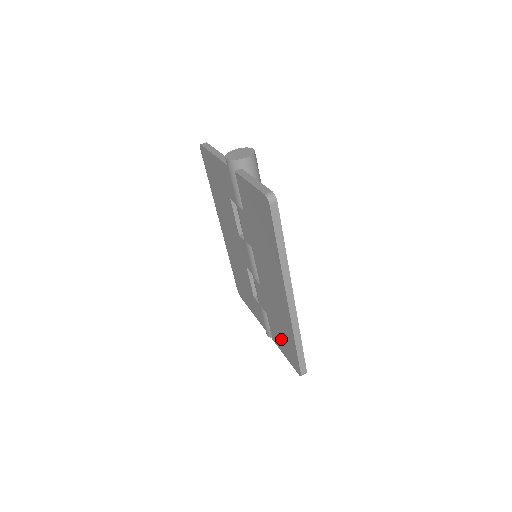
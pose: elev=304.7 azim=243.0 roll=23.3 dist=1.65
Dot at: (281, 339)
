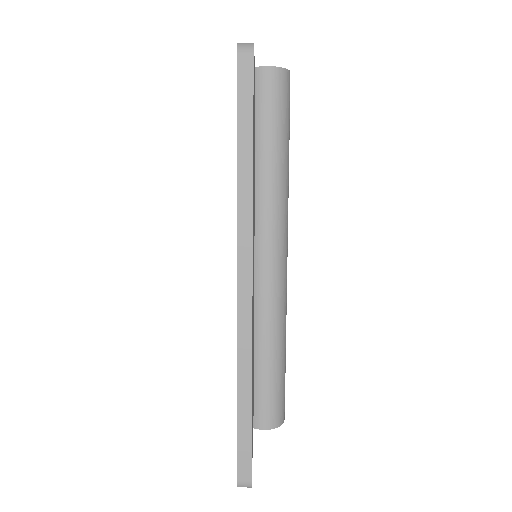
Dot at: occluded
